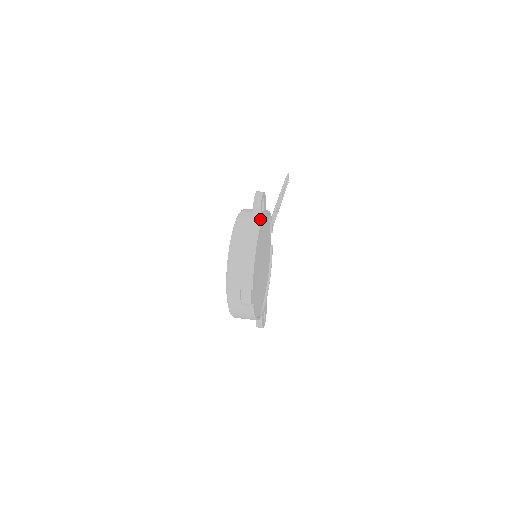
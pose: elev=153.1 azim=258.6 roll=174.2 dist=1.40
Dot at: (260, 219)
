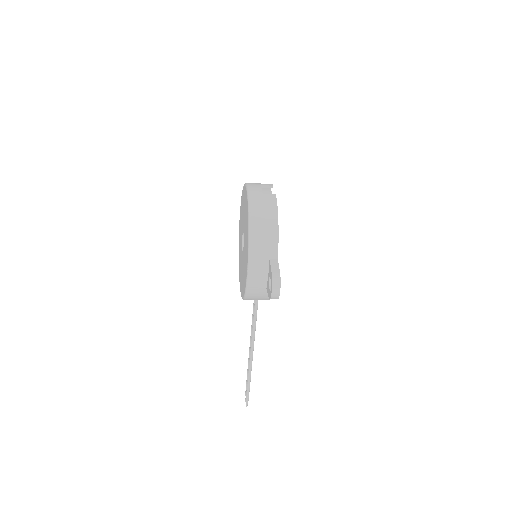
Dot at: occluded
